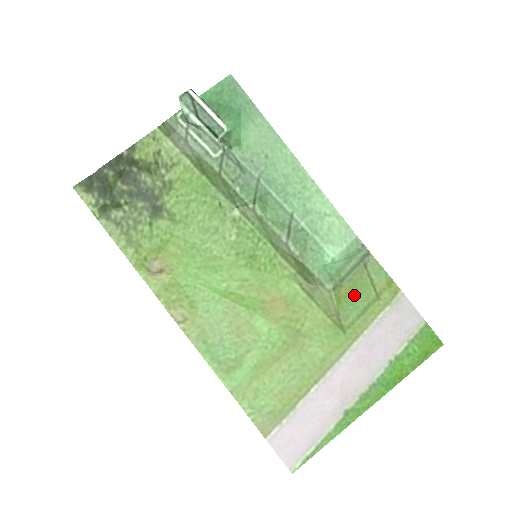
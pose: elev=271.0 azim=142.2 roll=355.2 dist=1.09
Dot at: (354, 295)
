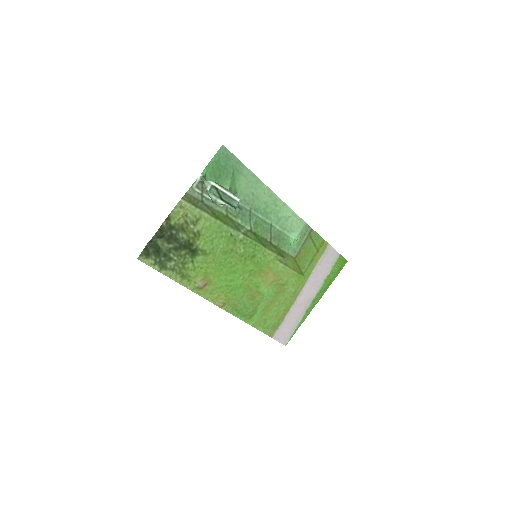
Dot at: (306, 255)
